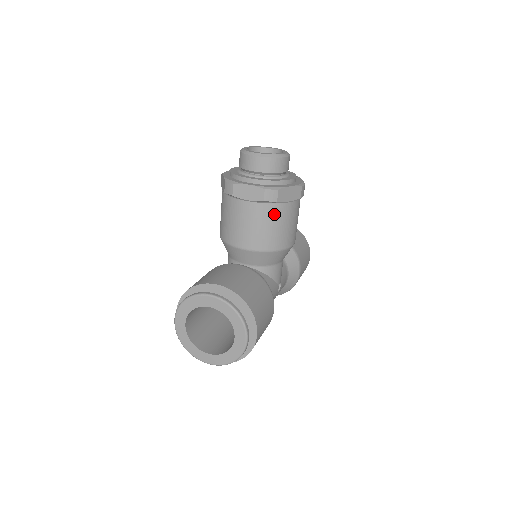
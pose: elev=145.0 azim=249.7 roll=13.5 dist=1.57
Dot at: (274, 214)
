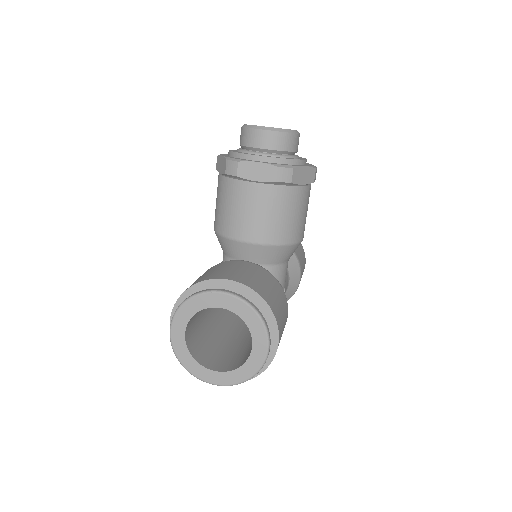
Dot at: (286, 199)
